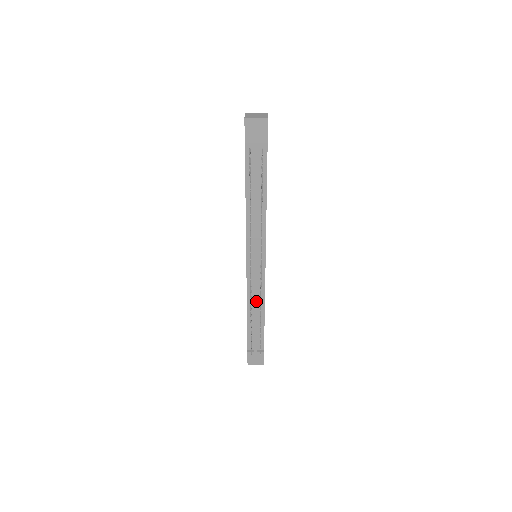
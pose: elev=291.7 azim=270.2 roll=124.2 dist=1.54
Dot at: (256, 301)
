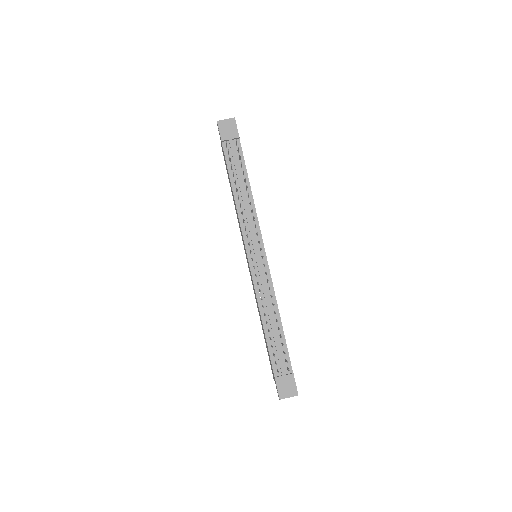
Dot at: (267, 300)
